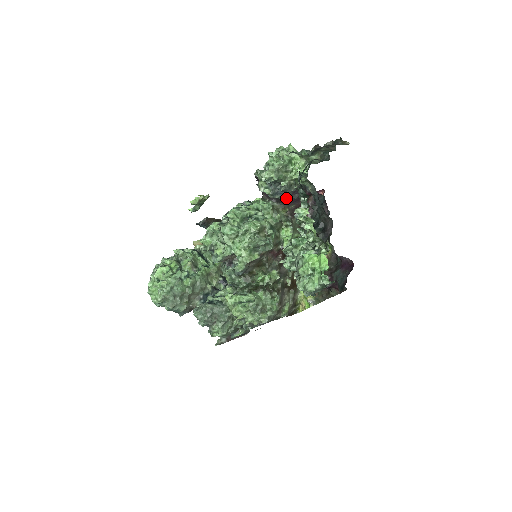
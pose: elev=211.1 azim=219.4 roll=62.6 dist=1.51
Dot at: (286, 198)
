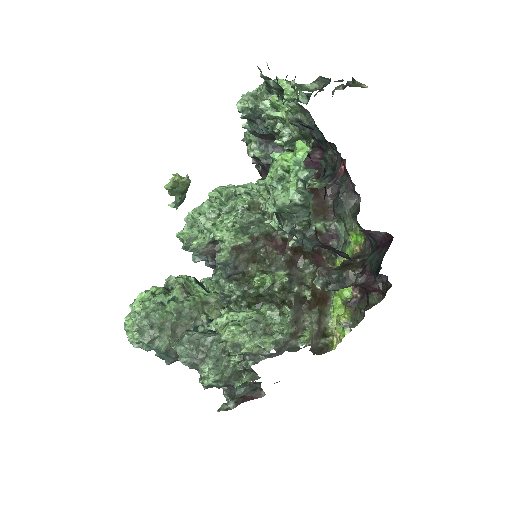
Dot at: occluded
